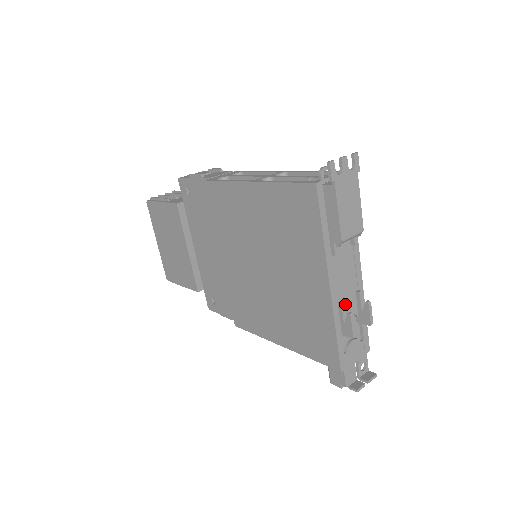
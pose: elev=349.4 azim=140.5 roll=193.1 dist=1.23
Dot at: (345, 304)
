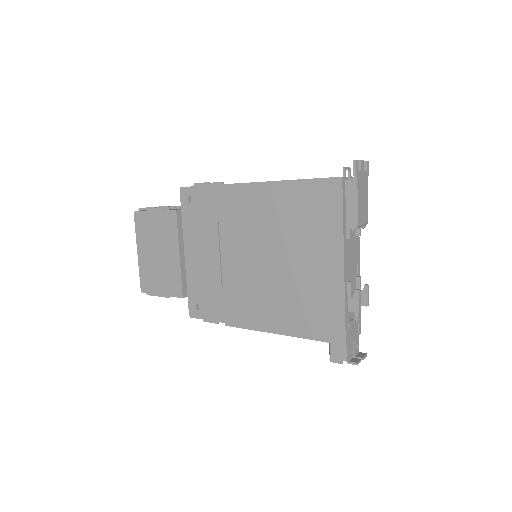
Dot at: occluded
